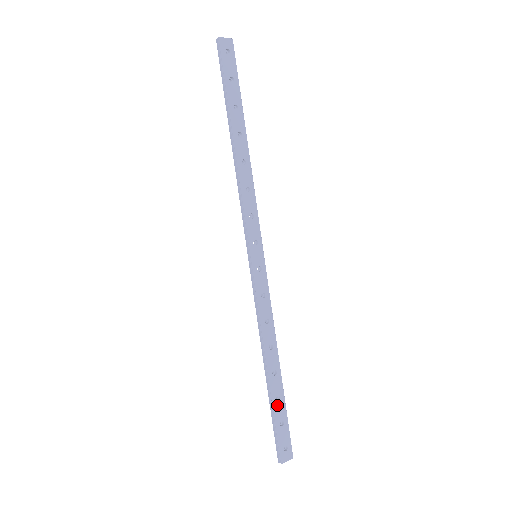
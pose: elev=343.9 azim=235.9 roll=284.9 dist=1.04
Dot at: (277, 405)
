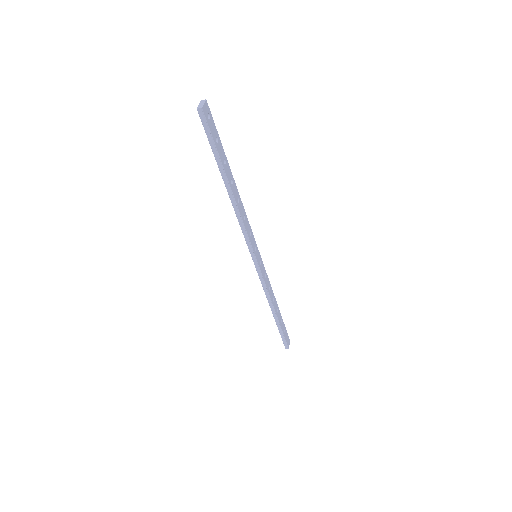
Dot at: (282, 325)
